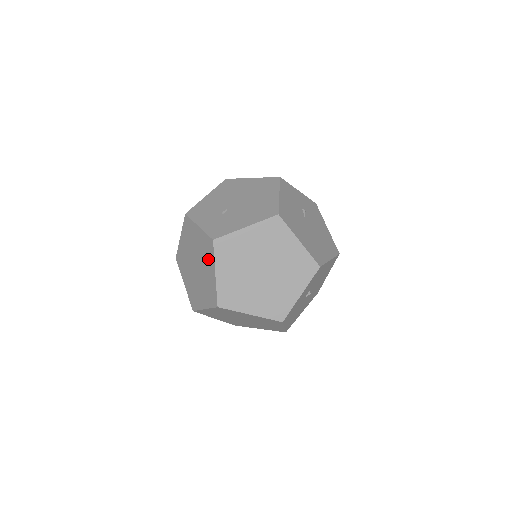
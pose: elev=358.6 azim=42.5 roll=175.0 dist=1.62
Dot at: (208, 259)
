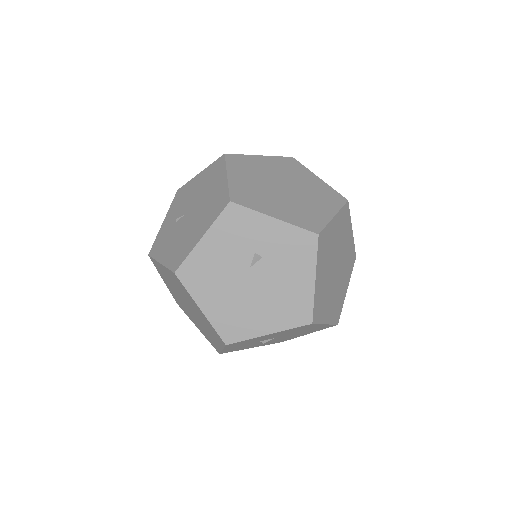
Dot at: occluded
